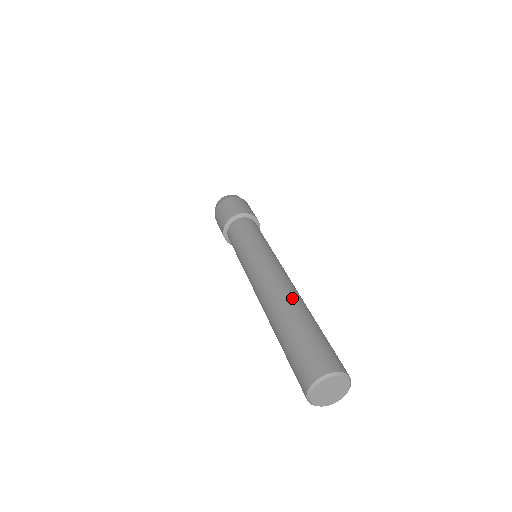
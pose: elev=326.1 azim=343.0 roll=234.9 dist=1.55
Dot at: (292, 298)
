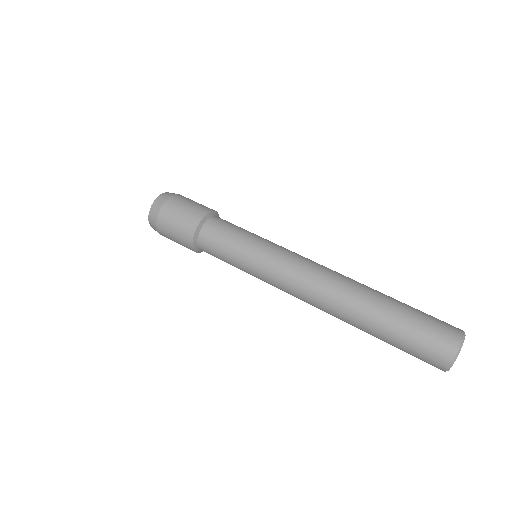
Dot at: (353, 298)
